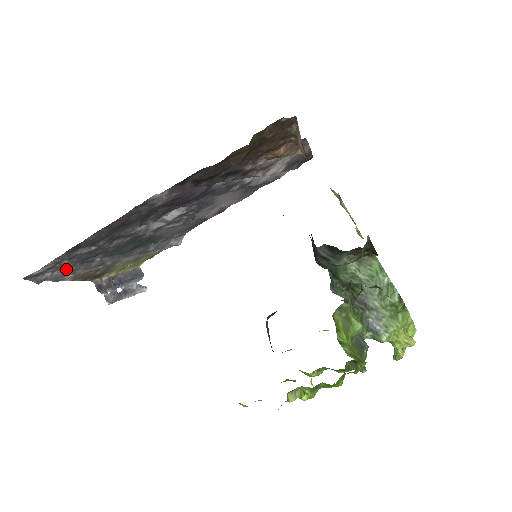
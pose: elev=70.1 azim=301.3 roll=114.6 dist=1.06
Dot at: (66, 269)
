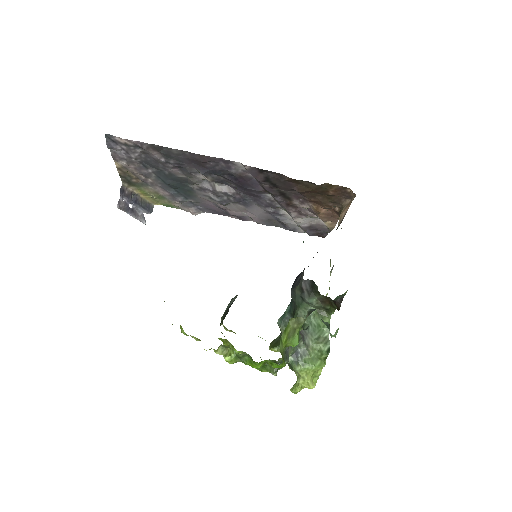
Dot at: (130, 156)
